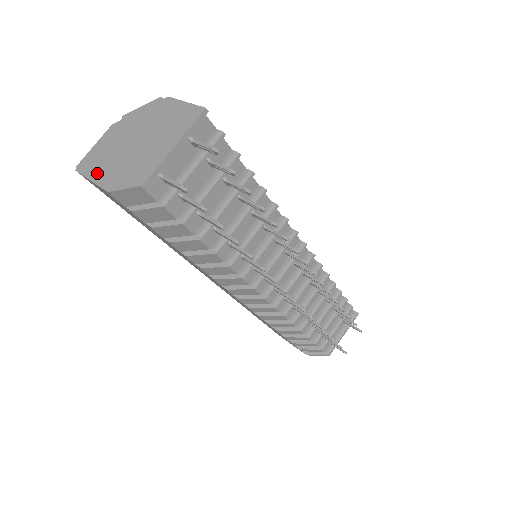
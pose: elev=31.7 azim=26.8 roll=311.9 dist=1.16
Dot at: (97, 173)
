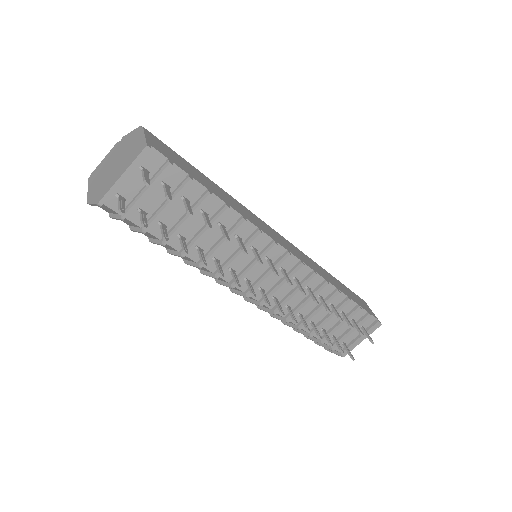
Dot at: (92, 185)
